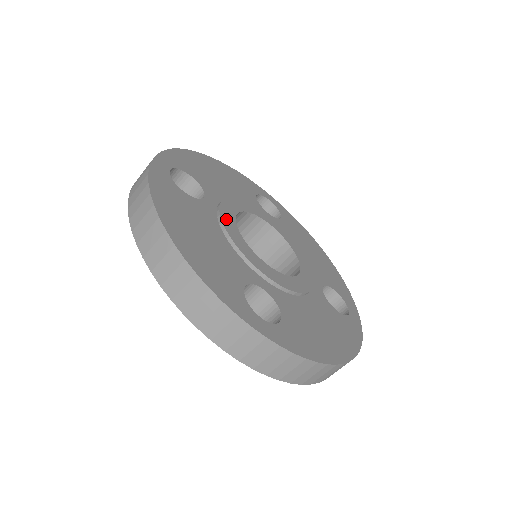
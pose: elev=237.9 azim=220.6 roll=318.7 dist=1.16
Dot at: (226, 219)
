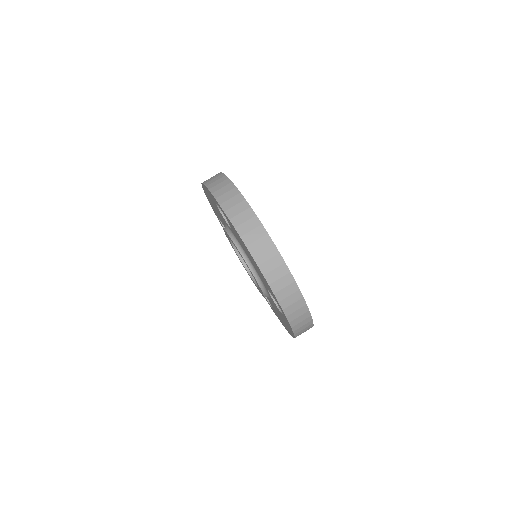
Dot at: occluded
